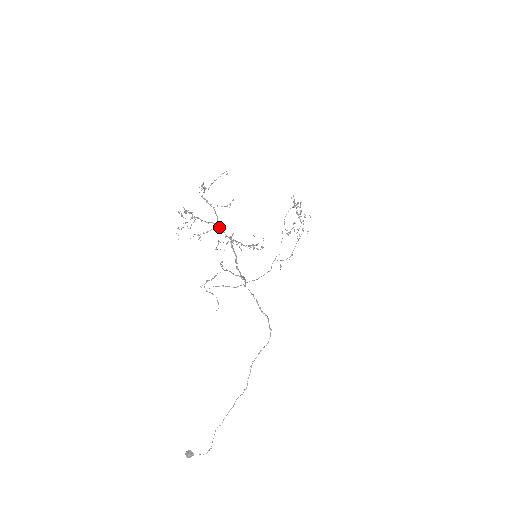
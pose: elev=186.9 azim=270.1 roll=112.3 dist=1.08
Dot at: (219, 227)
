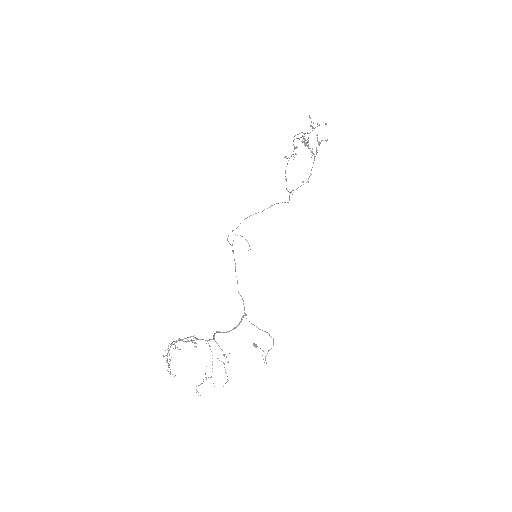
Dot at: (199, 339)
